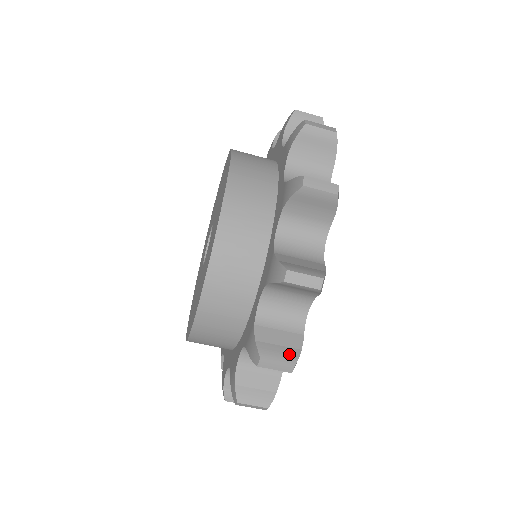
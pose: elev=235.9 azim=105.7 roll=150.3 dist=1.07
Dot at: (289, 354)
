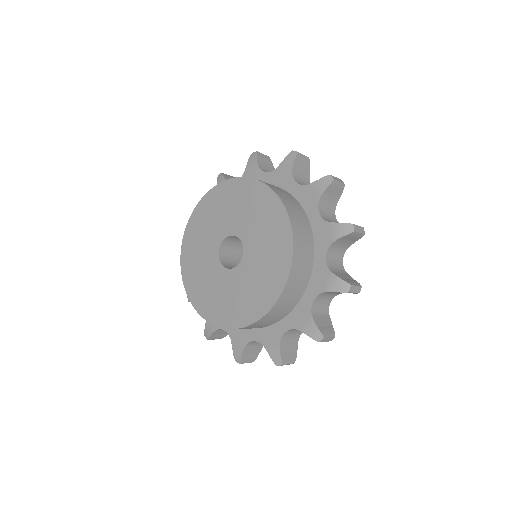
Dot at: (331, 331)
